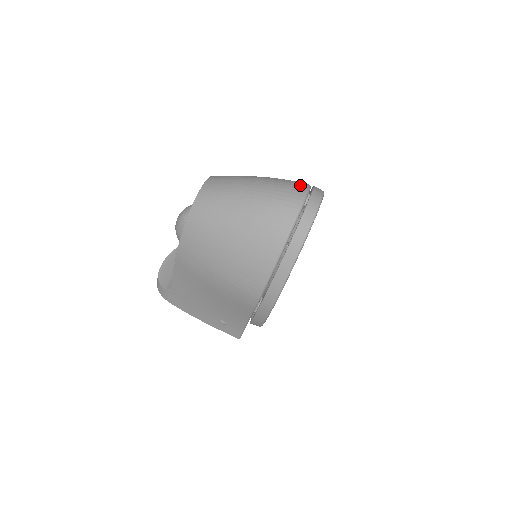
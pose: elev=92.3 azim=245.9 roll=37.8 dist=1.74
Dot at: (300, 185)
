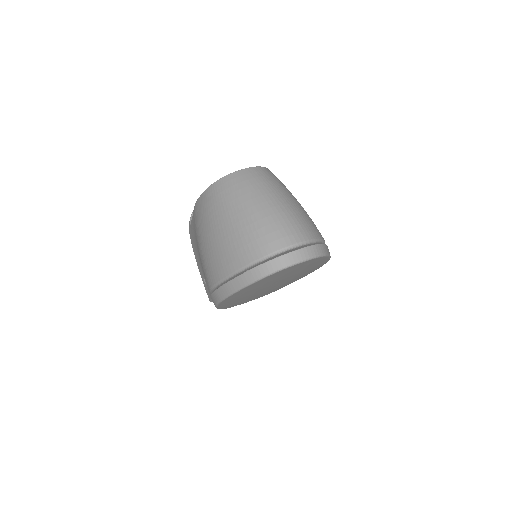
Dot at: (301, 234)
